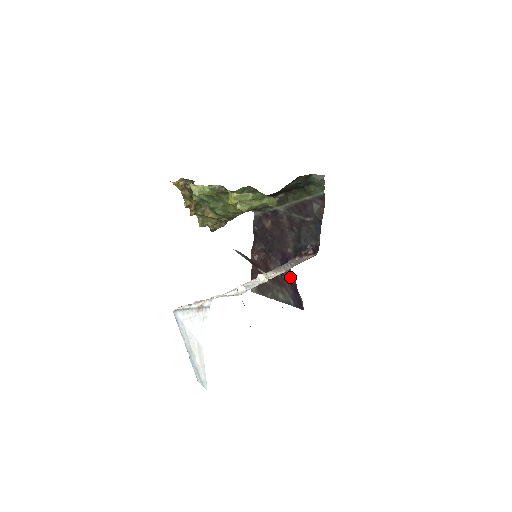
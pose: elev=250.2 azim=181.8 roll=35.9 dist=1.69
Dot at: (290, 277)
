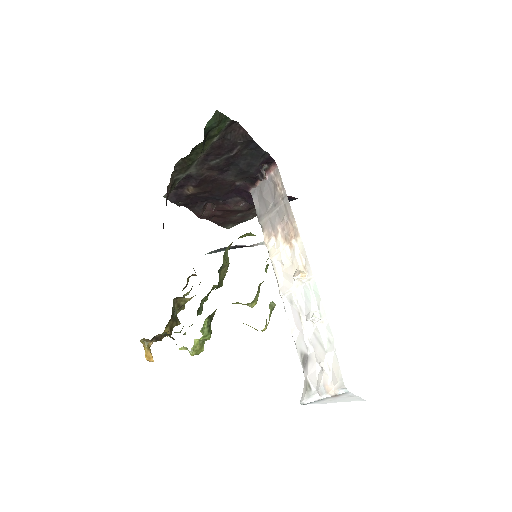
Dot at: occluded
